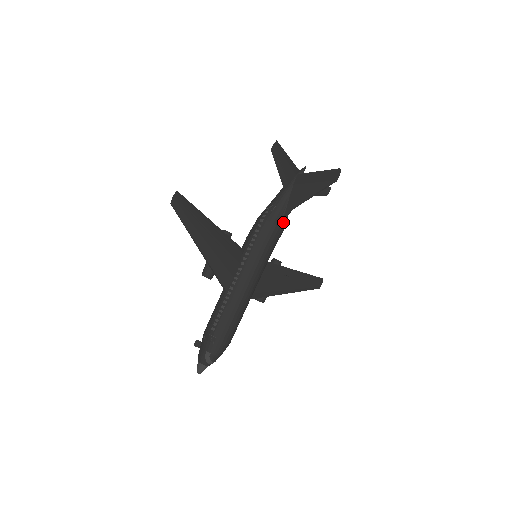
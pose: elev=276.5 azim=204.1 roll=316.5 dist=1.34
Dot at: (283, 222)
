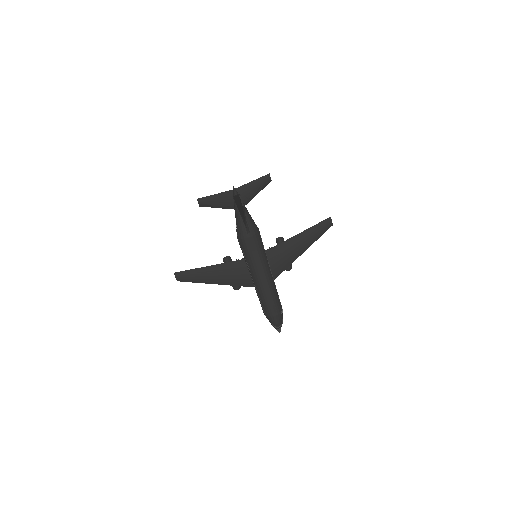
Dot at: (250, 231)
